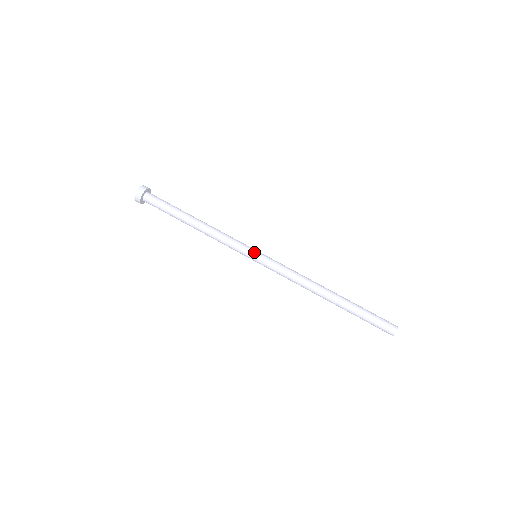
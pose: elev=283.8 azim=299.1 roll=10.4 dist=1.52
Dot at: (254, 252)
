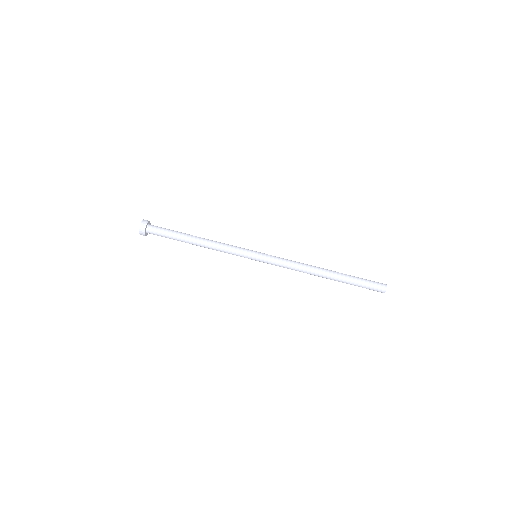
Dot at: (254, 253)
